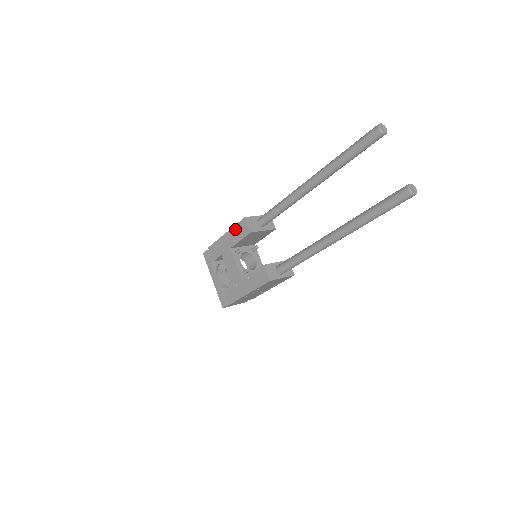
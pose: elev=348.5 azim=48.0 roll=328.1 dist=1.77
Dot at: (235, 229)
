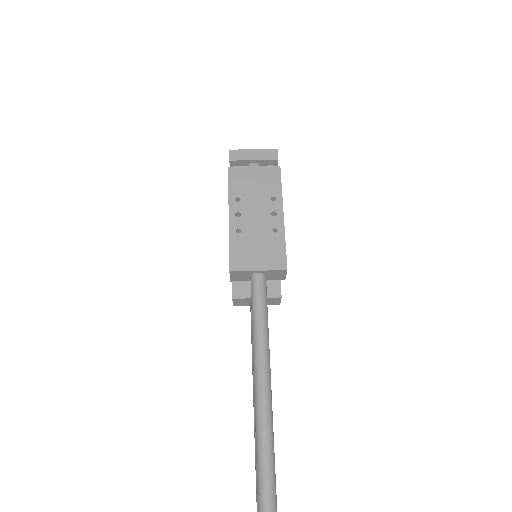
Dot at: (229, 243)
